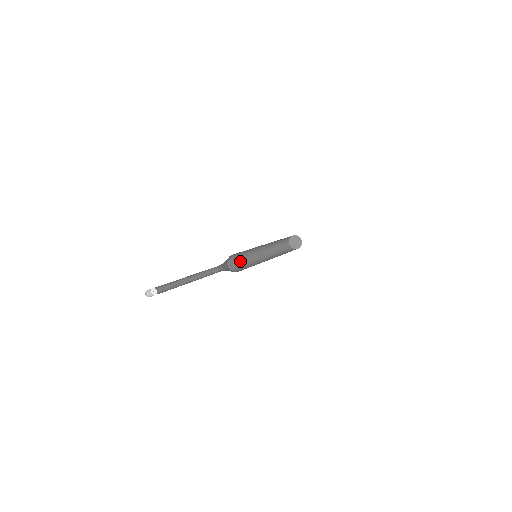
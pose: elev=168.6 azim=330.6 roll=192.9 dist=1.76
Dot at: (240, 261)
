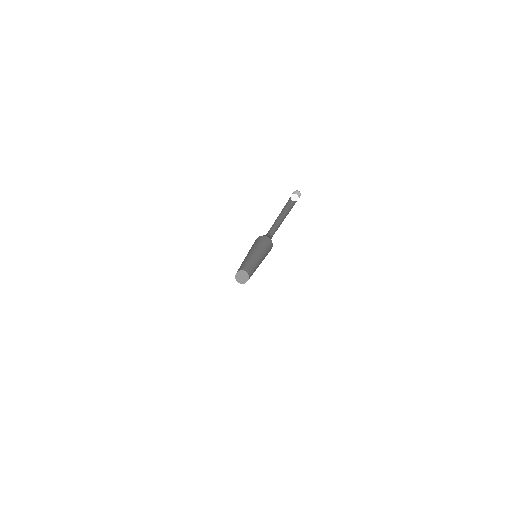
Dot at: occluded
